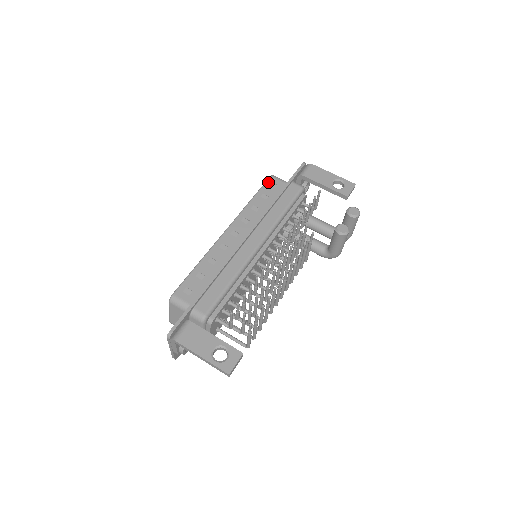
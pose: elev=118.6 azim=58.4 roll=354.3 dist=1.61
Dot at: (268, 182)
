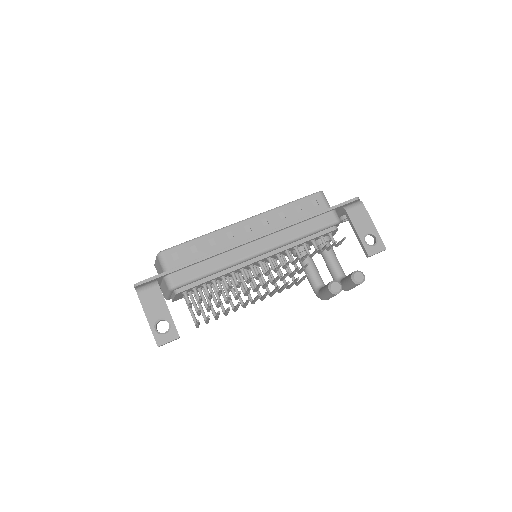
Dot at: (312, 196)
